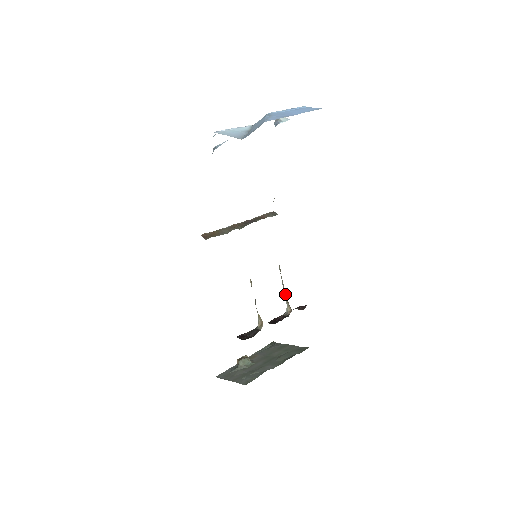
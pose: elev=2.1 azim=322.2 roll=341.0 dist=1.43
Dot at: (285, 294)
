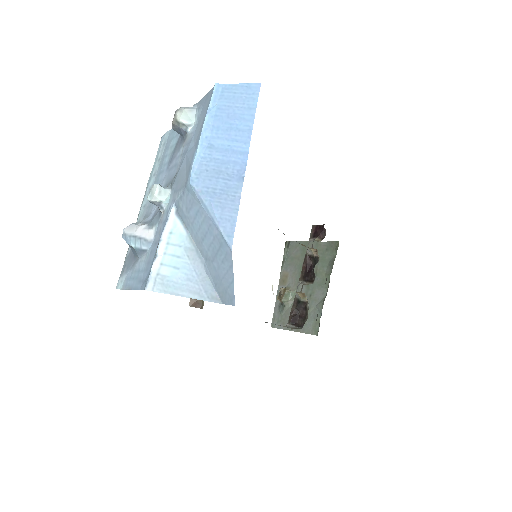
Dot at: (301, 244)
